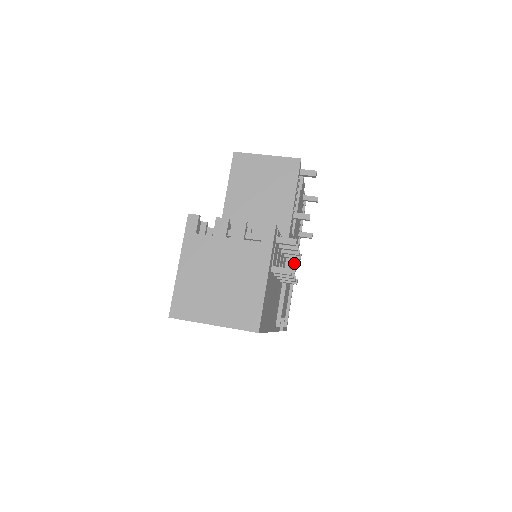
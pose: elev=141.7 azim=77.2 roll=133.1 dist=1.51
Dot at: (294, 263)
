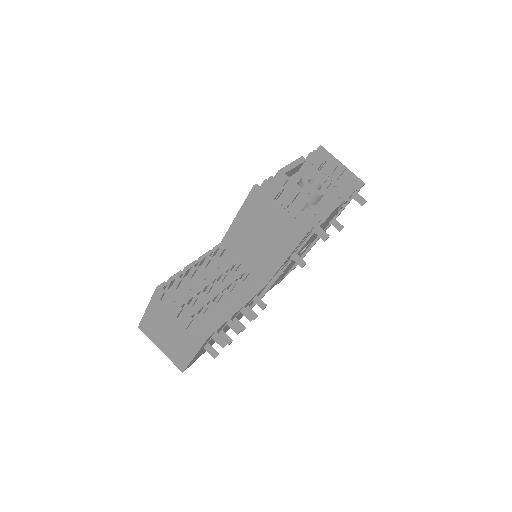
Dot at: occluded
